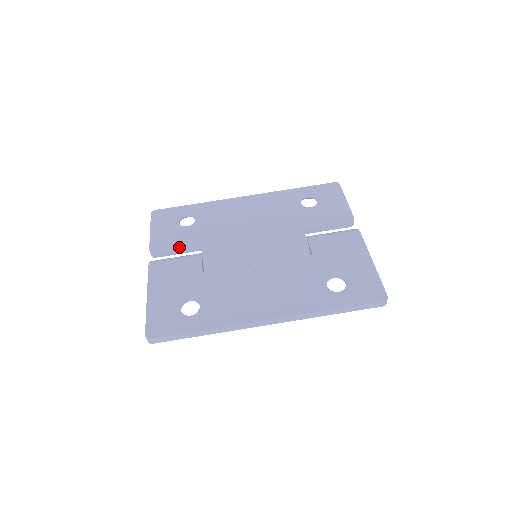
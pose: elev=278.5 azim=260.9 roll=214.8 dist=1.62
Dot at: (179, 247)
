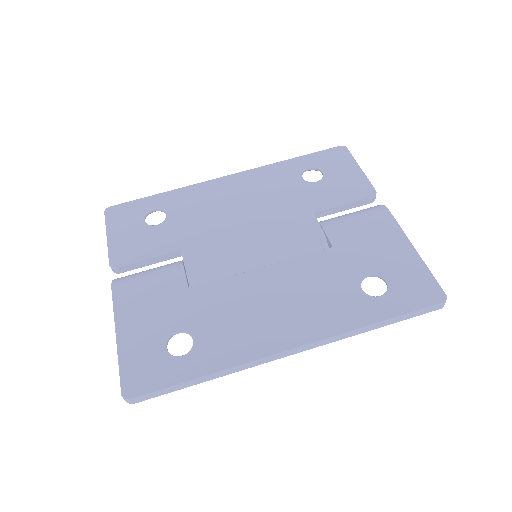
Dot at: (150, 256)
